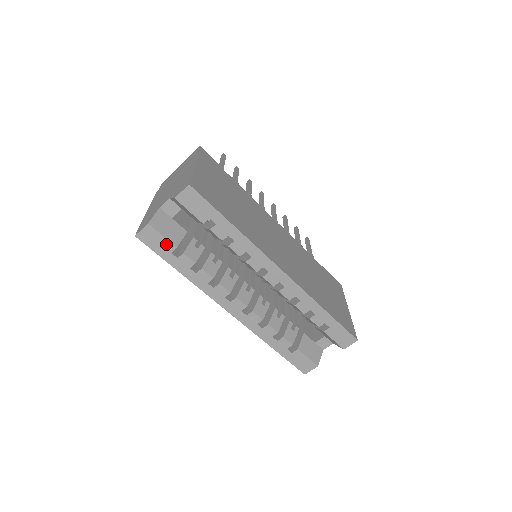
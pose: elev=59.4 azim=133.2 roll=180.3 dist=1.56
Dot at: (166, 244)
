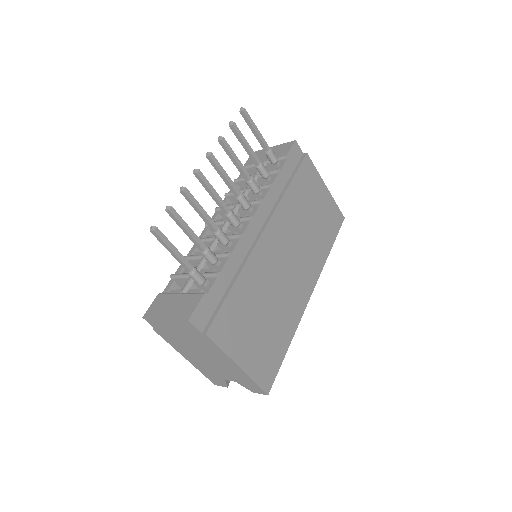
Dot at: occluded
